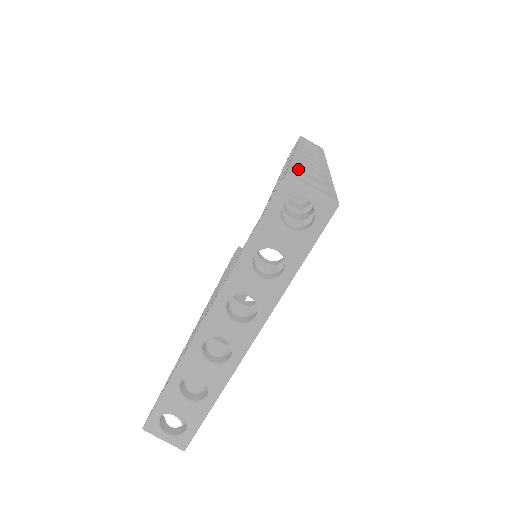
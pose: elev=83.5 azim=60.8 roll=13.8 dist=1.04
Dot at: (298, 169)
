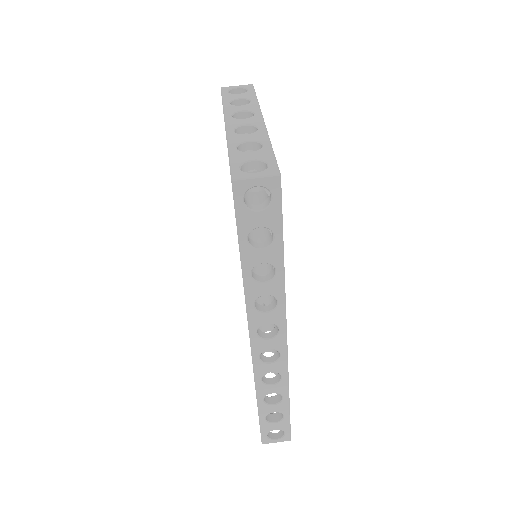
Dot at: occluded
